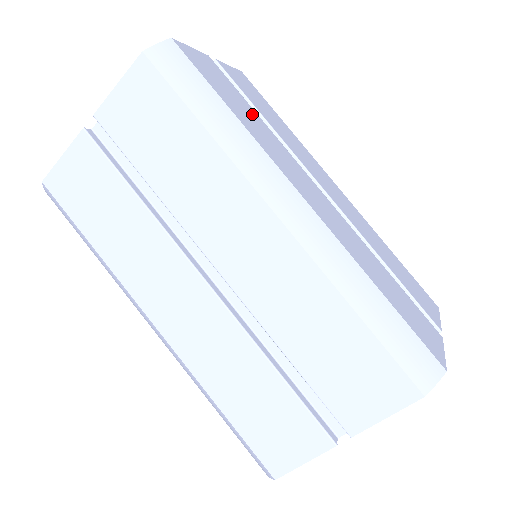
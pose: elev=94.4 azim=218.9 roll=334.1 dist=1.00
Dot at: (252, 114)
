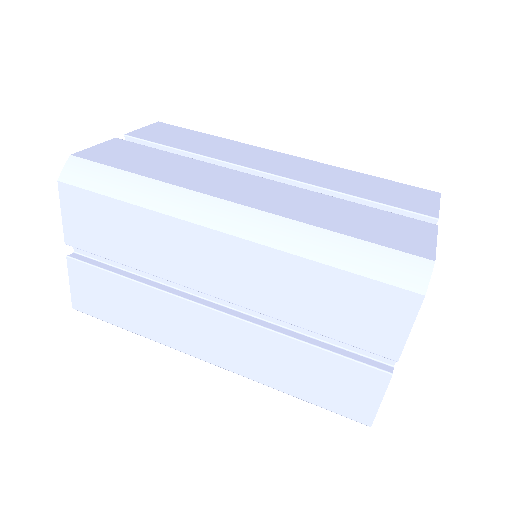
Dot at: (168, 159)
